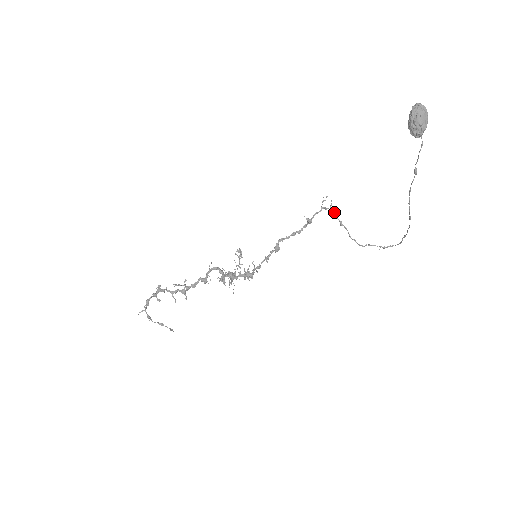
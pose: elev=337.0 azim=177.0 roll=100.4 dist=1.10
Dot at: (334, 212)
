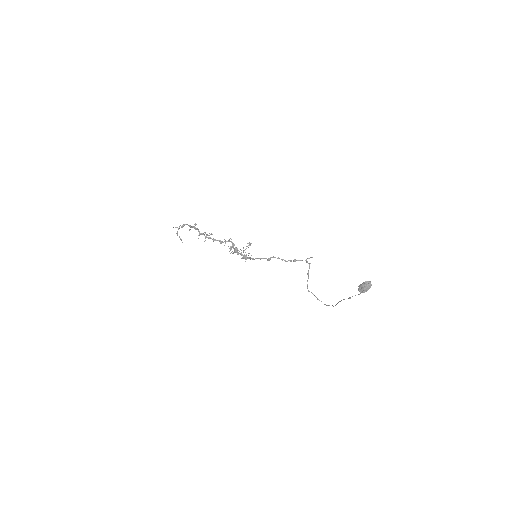
Dot at: (309, 267)
